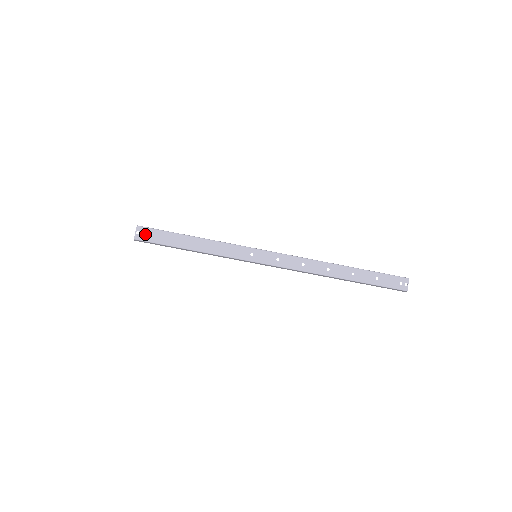
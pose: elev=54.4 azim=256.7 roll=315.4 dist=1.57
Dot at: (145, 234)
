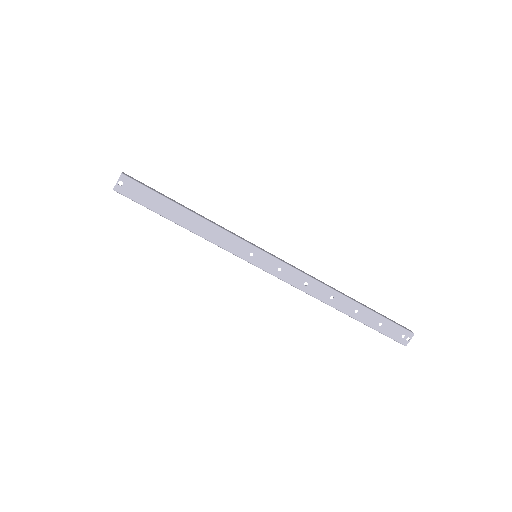
Dot at: (129, 188)
